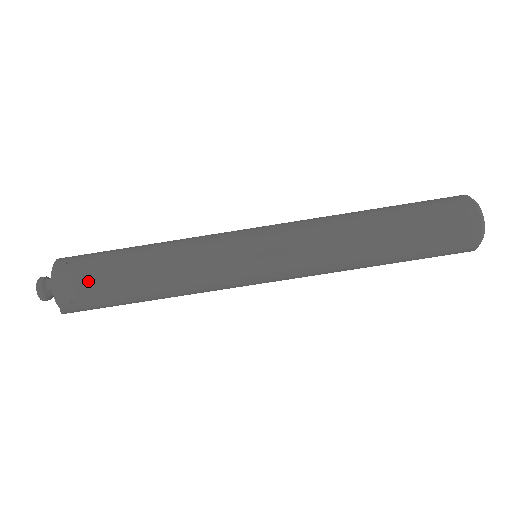
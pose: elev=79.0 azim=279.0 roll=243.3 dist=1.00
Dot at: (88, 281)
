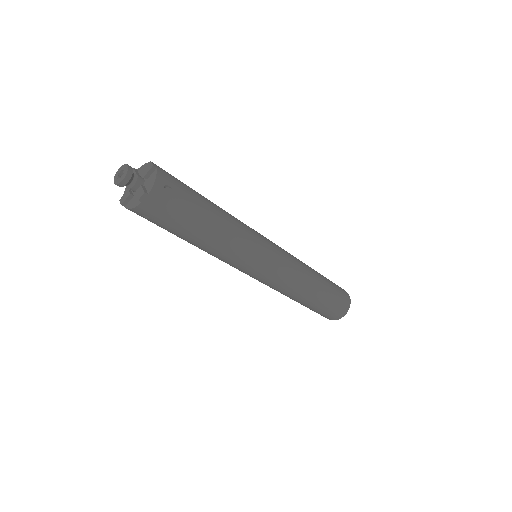
Dot at: (170, 216)
